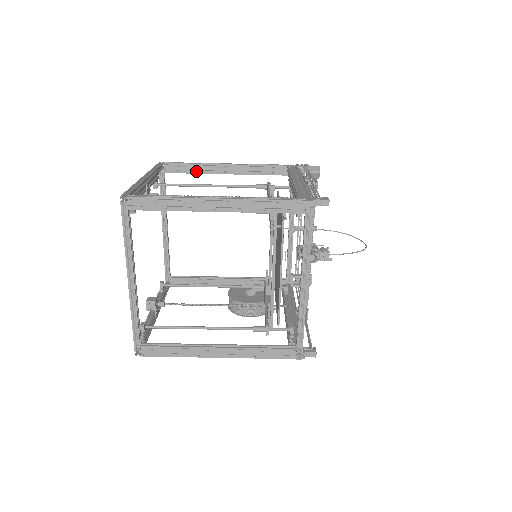
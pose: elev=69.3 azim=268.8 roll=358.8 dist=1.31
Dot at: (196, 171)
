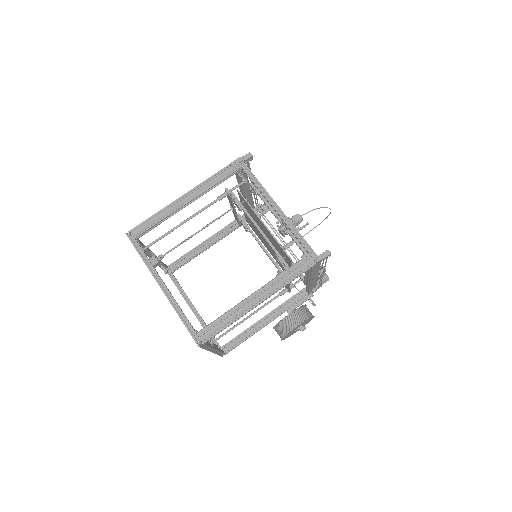
Dot at: (192, 257)
